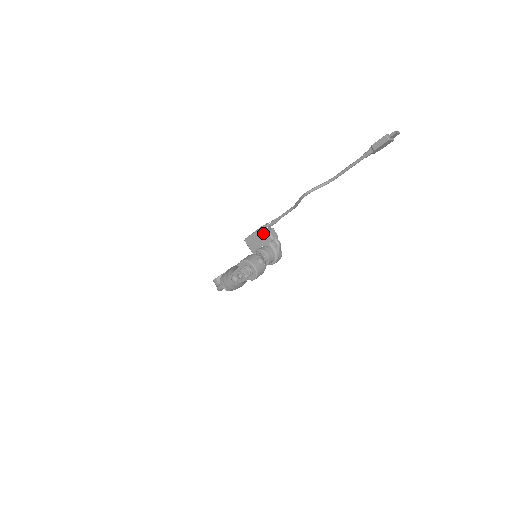
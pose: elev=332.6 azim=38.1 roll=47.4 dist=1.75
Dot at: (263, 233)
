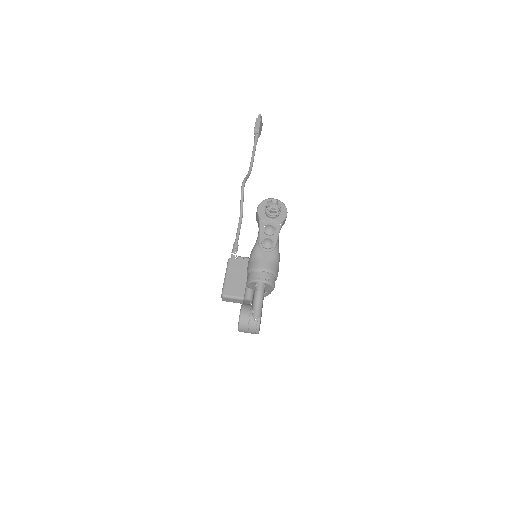
Dot at: (236, 263)
